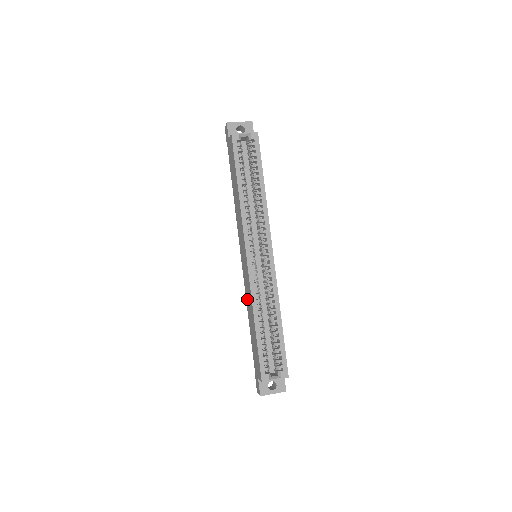
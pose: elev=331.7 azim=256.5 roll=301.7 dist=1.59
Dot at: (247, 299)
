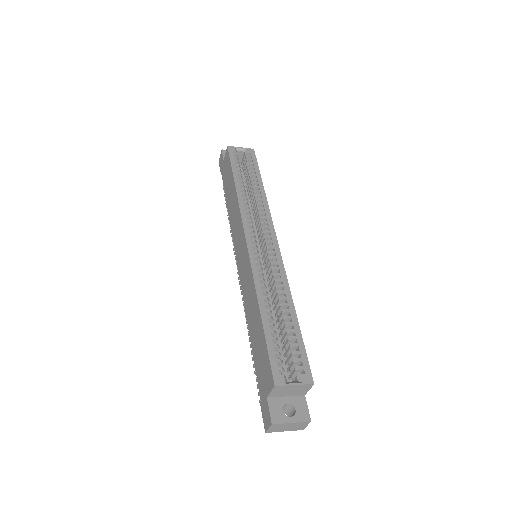
Dot at: (246, 300)
